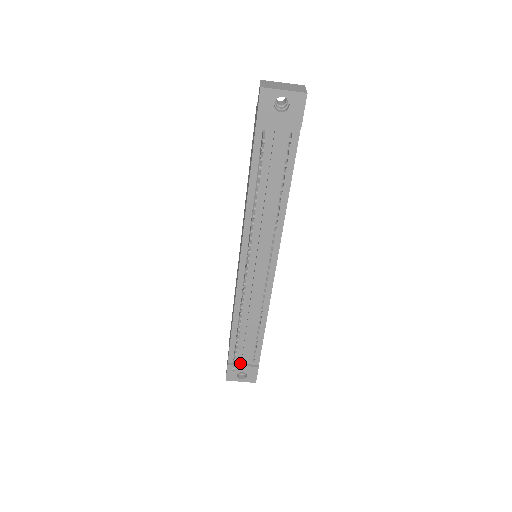
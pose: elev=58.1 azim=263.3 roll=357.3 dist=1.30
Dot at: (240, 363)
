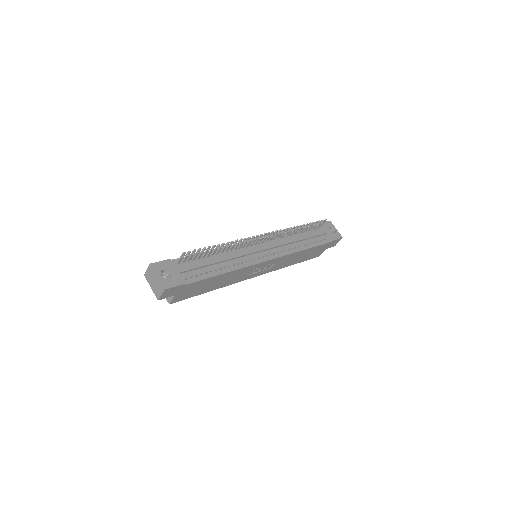
Dot at: (176, 270)
